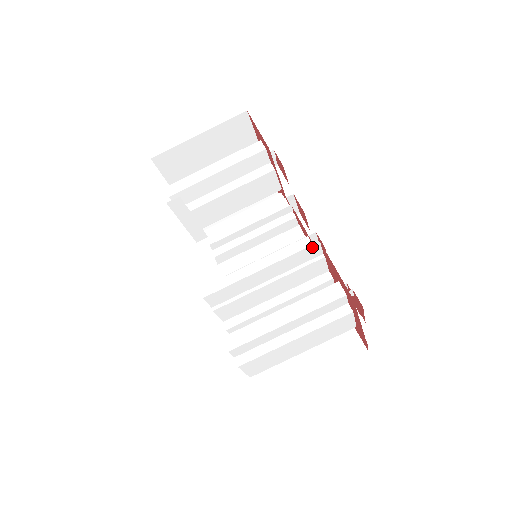
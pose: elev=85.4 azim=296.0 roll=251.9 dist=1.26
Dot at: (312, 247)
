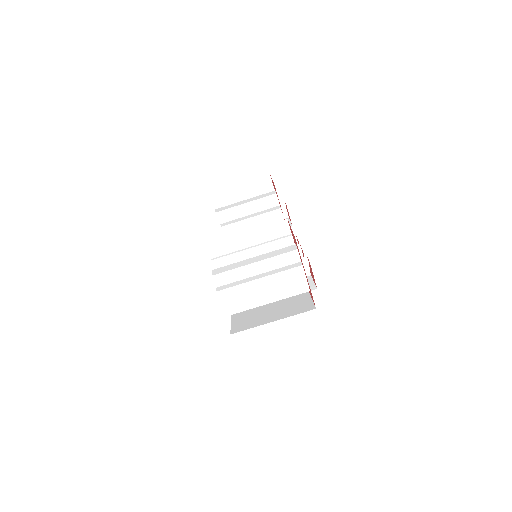
Dot at: (282, 223)
